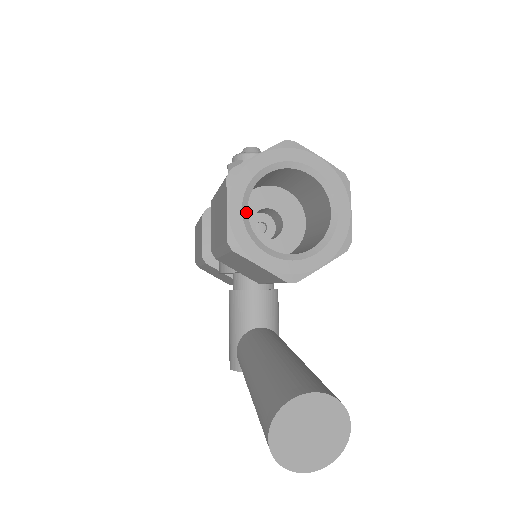
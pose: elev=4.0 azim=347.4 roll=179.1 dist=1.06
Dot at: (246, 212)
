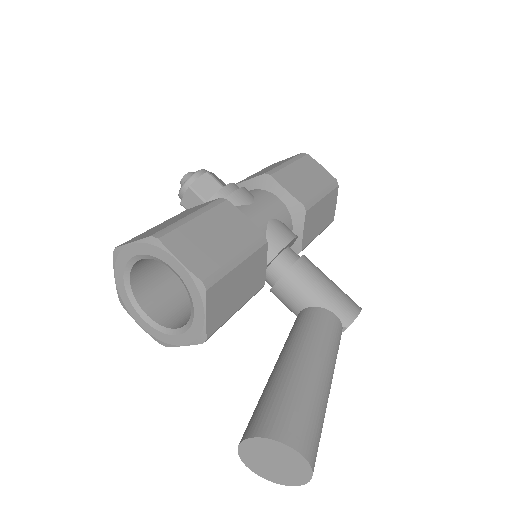
Dot at: (147, 318)
